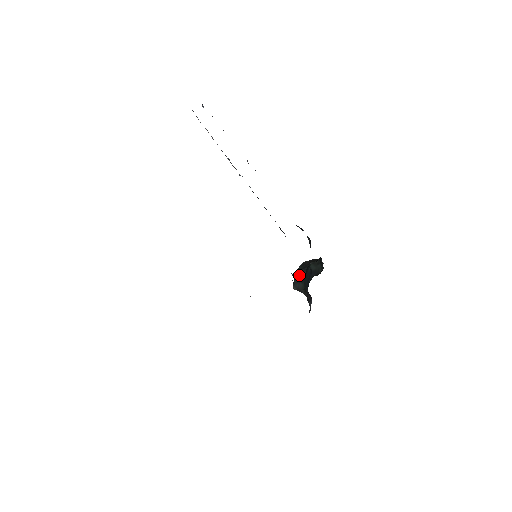
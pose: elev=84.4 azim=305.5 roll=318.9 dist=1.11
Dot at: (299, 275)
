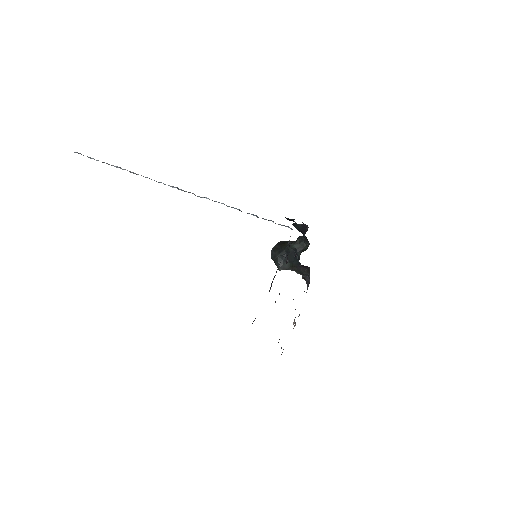
Dot at: (280, 258)
